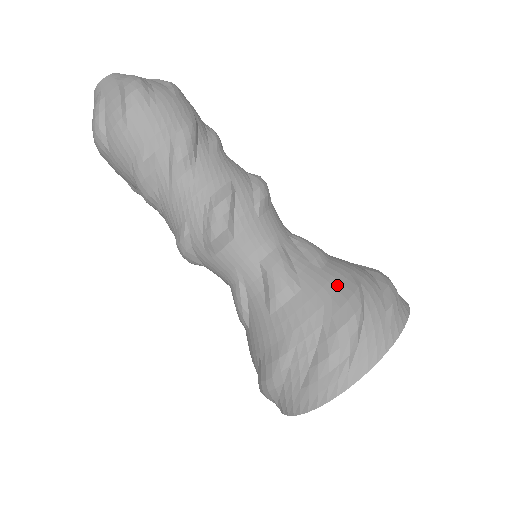
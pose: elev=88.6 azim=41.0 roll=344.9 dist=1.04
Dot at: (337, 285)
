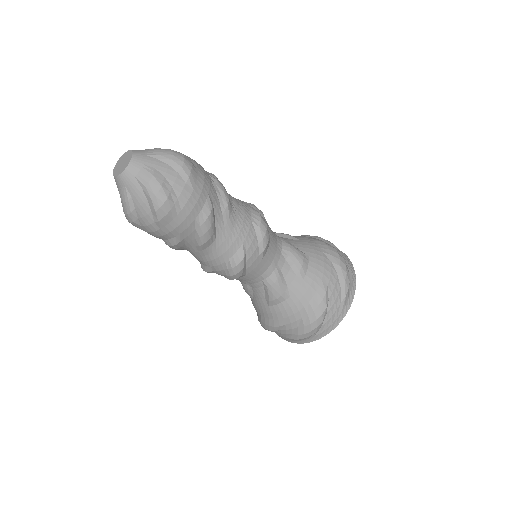
Dot at: (313, 293)
